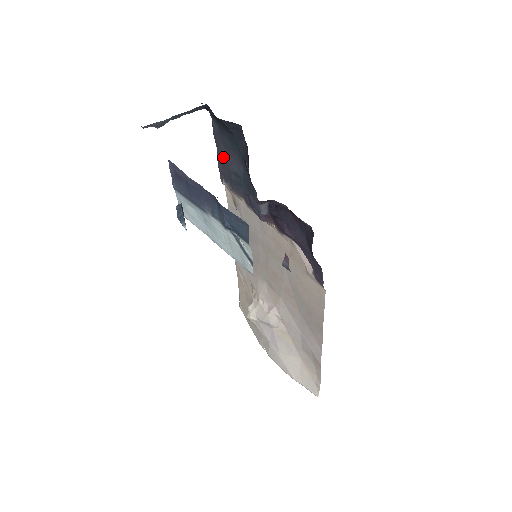
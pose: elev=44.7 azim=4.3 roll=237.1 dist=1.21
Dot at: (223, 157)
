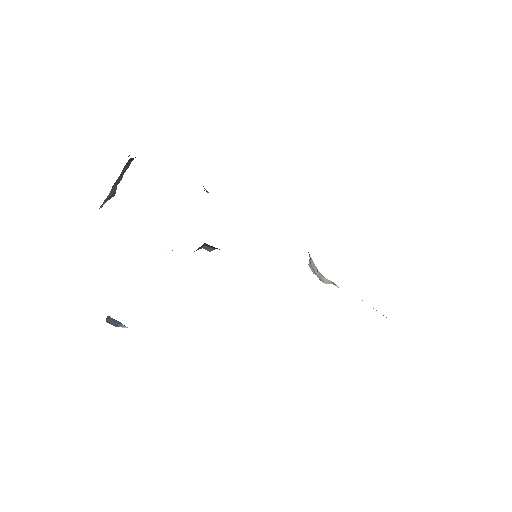
Dot at: occluded
